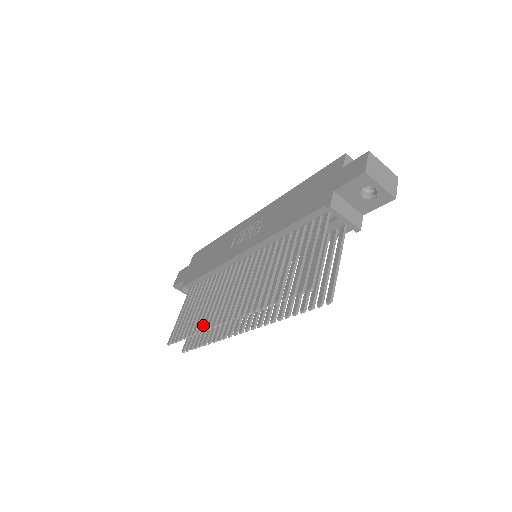
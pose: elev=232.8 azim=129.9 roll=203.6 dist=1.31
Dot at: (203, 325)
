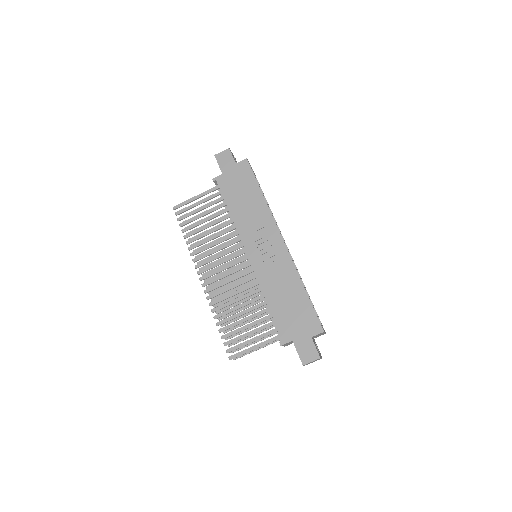
Dot at: (194, 251)
